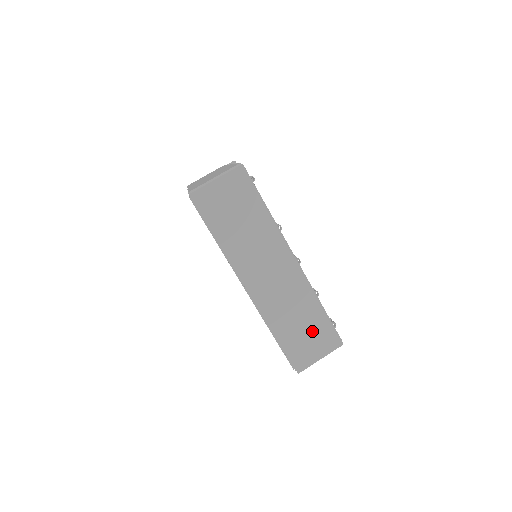
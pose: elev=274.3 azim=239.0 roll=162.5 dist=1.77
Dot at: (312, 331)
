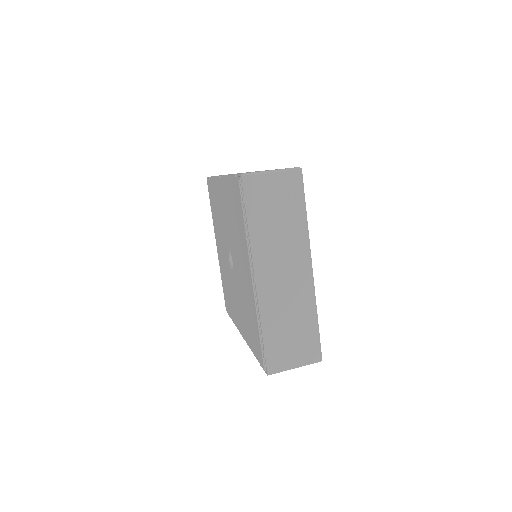
Dot at: occluded
